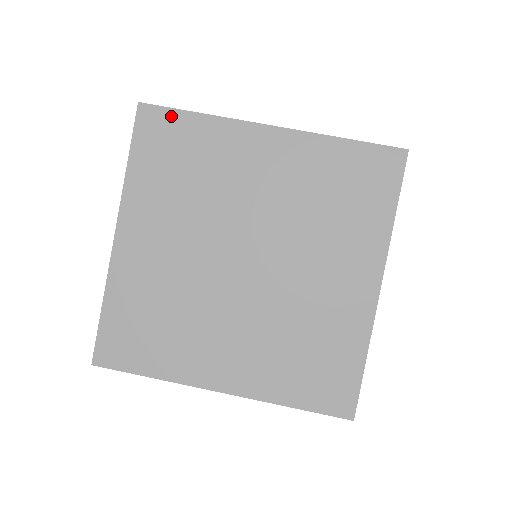
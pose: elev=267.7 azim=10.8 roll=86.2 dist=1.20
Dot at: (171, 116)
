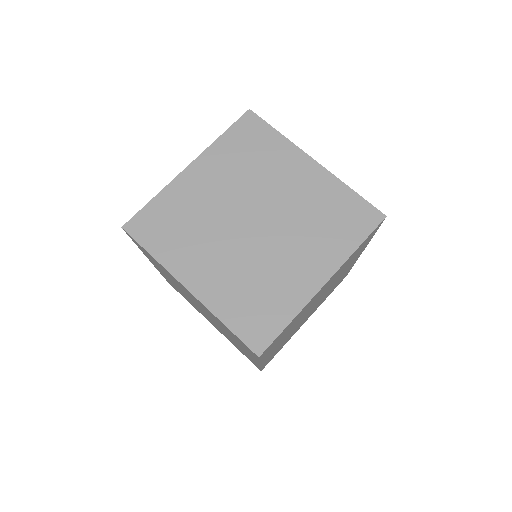
Dot at: (143, 214)
